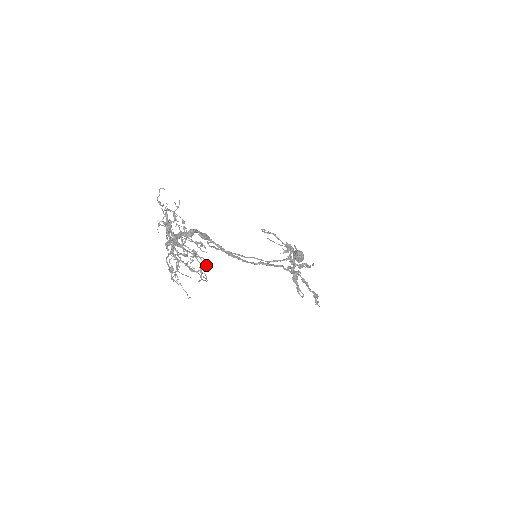
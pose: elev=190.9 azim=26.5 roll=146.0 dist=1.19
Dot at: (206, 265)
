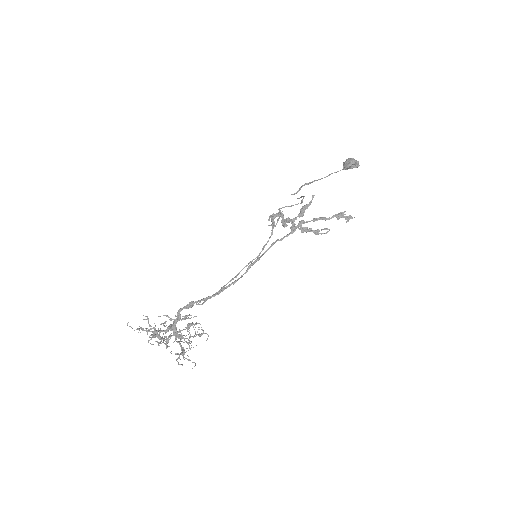
Dot at: (198, 327)
